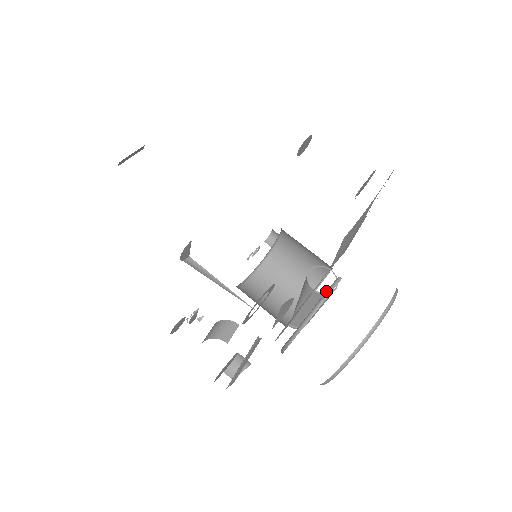
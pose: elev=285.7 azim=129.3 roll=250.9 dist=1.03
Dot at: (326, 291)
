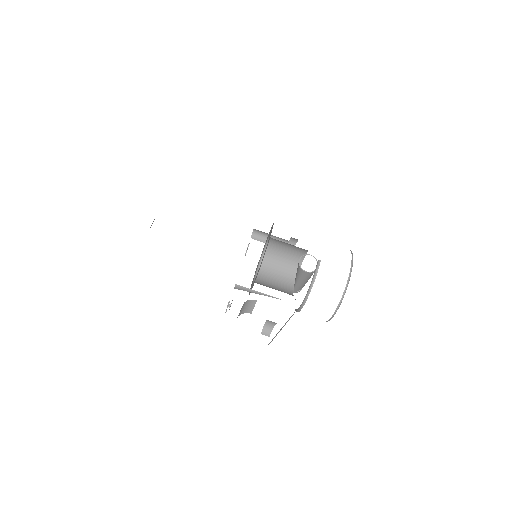
Dot at: occluded
